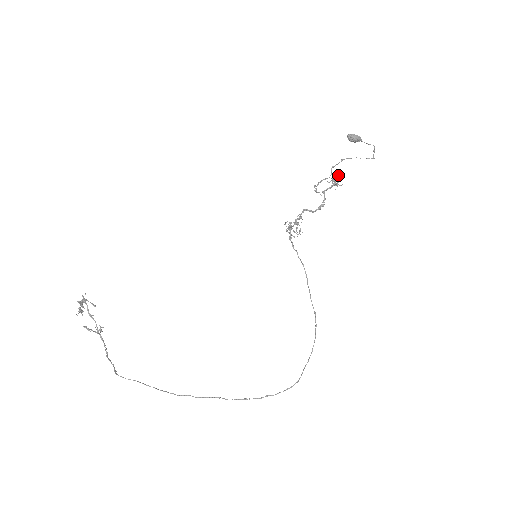
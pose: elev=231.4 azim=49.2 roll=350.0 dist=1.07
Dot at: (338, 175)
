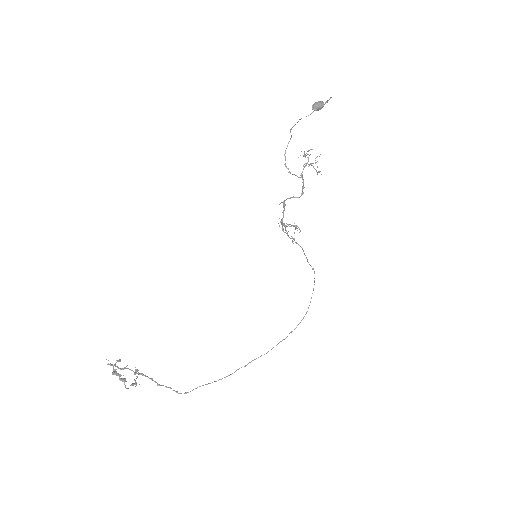
Dot at: occluded
